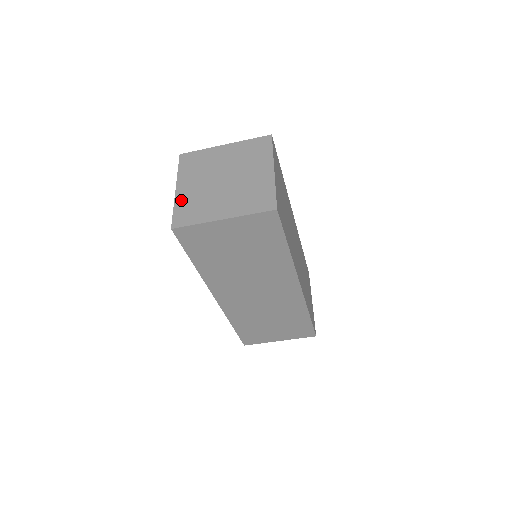
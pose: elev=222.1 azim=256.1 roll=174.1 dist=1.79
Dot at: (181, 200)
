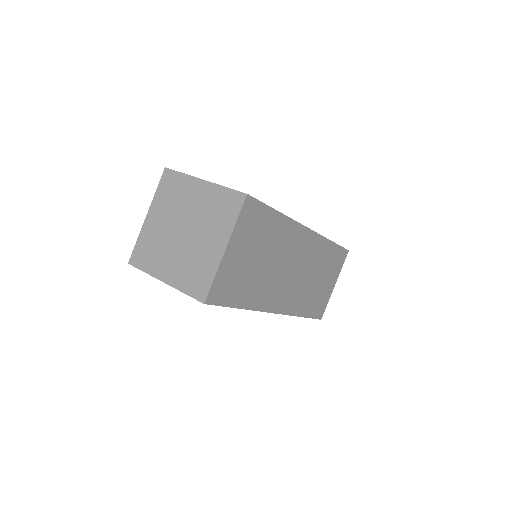
Dot at: (179, 282)
